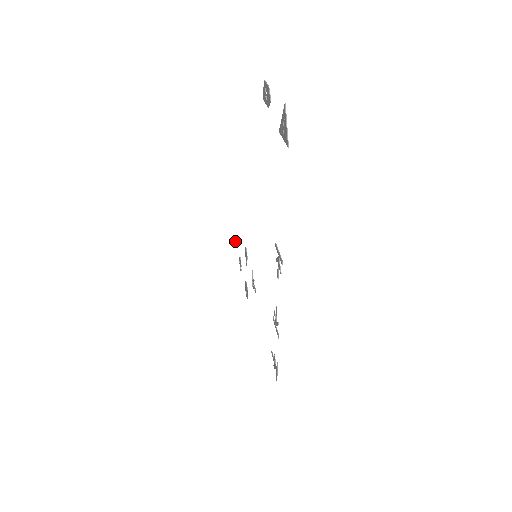
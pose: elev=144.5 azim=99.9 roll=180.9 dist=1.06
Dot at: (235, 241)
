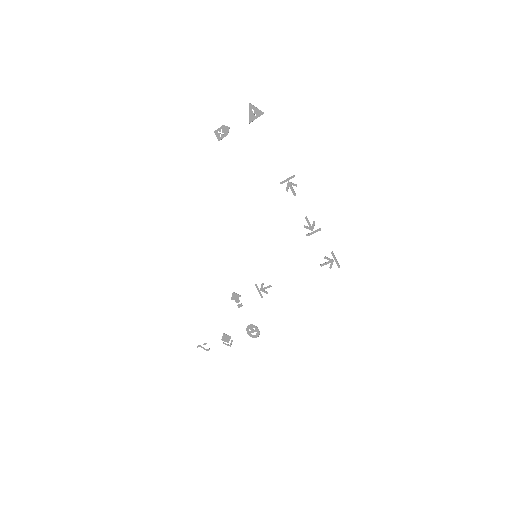
Dot at: (204, 344)
